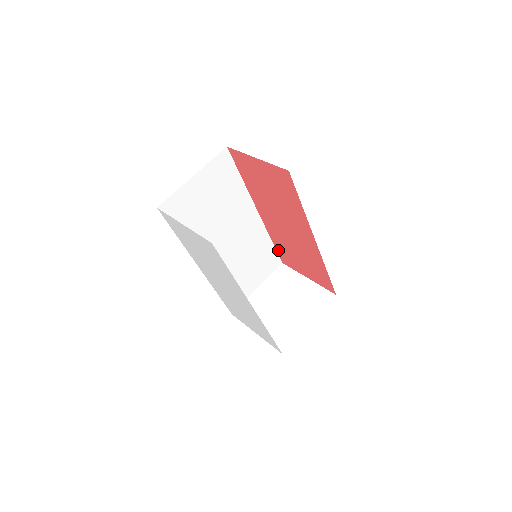
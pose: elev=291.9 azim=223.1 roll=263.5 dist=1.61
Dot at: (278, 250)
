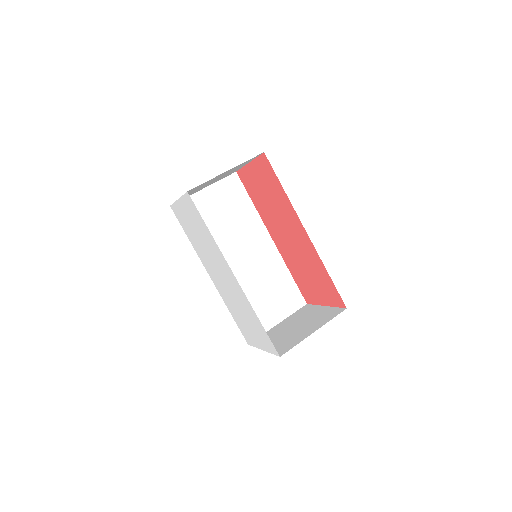
Dot at: (298, 284)
